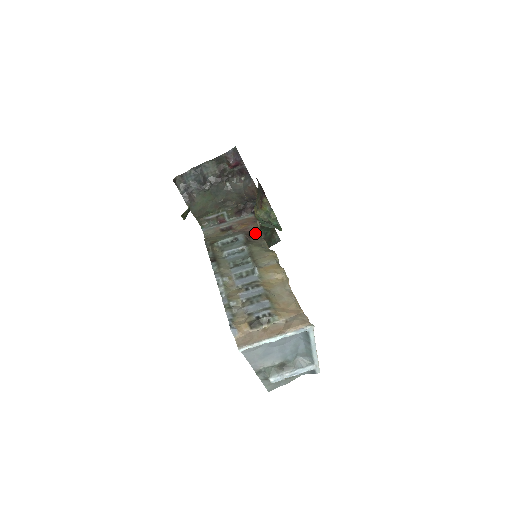
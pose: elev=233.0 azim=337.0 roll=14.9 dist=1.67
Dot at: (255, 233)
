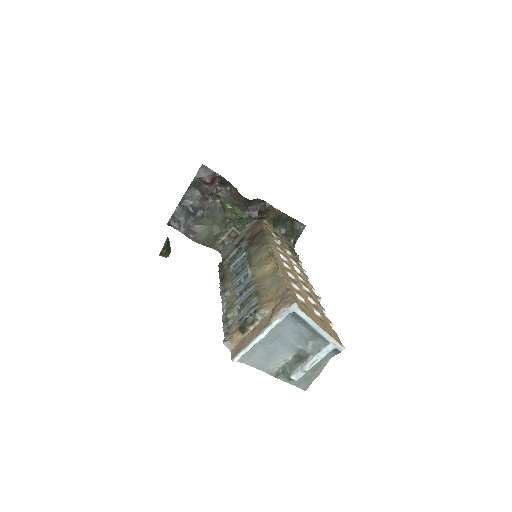
Dot at: (259, 233)
